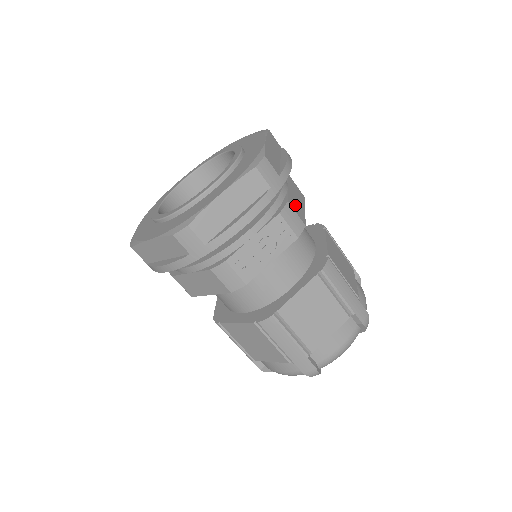
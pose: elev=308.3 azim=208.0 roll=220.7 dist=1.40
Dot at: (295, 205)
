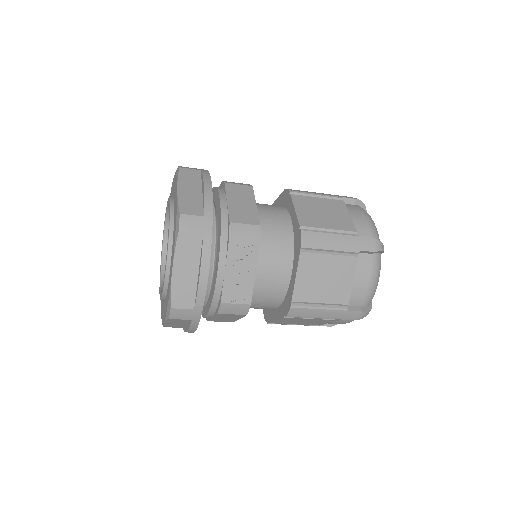
Dot at: (241, 215)
